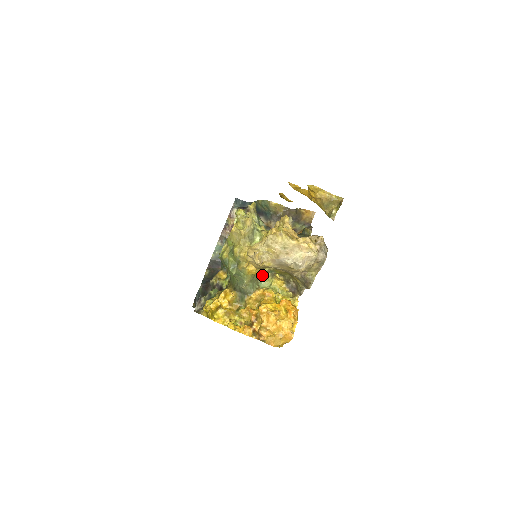
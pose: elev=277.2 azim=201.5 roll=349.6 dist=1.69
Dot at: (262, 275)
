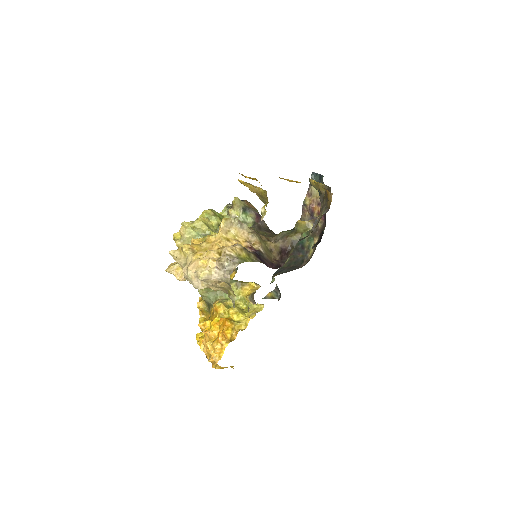
Dot at: occluded
